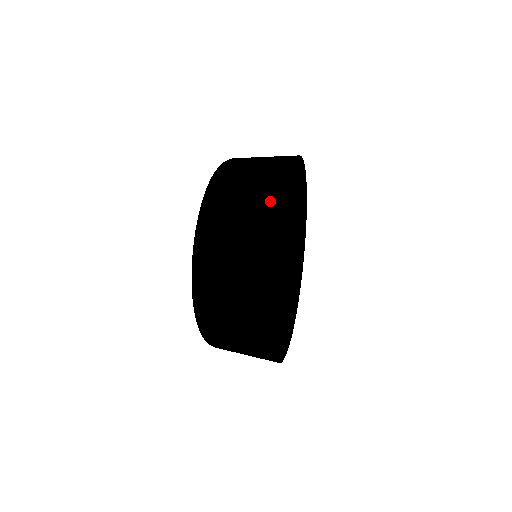
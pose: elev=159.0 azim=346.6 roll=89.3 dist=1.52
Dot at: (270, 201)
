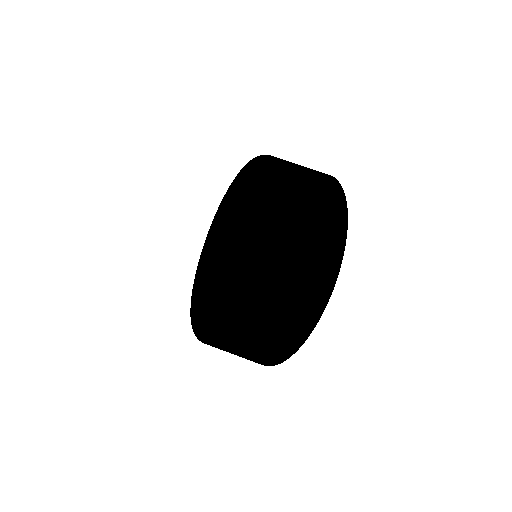
Dot at: (311, 310)
